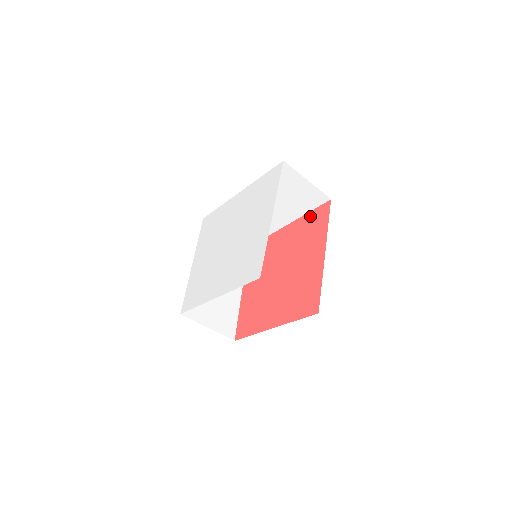
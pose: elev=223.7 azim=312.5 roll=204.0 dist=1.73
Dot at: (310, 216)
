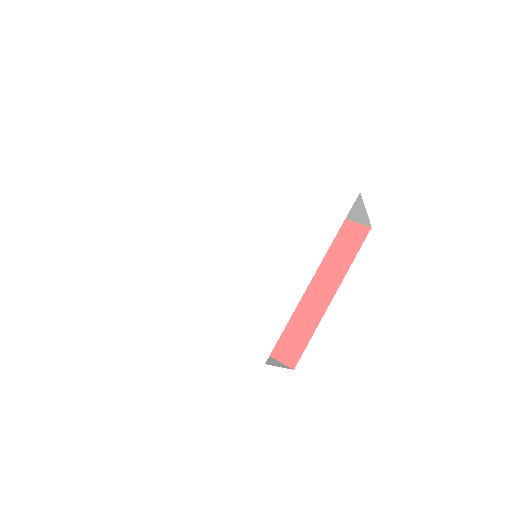
Dot at: occluded
